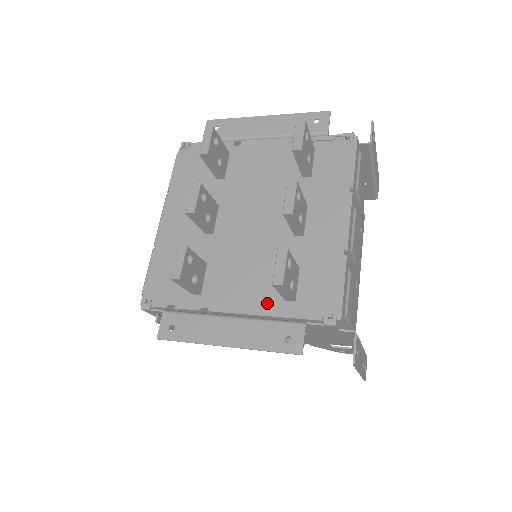
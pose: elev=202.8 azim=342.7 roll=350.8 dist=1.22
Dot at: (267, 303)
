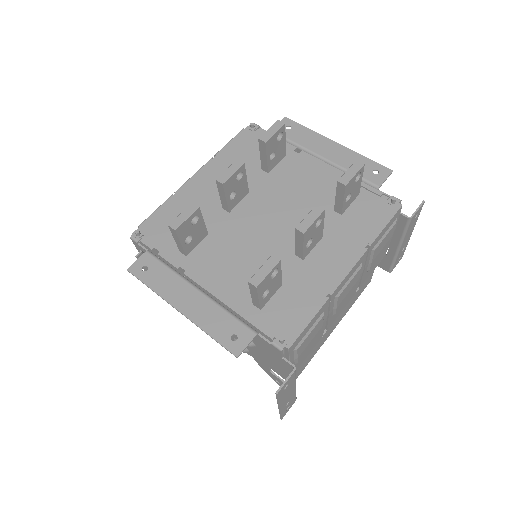
Dot at: (236, 297)
